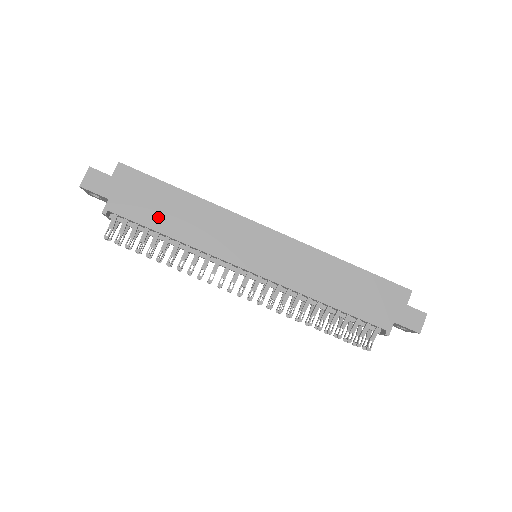
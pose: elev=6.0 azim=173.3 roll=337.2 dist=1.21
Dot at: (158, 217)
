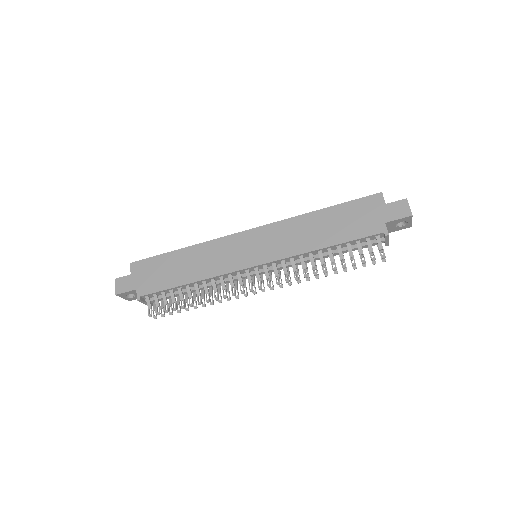
Dot at: (173, 277)
